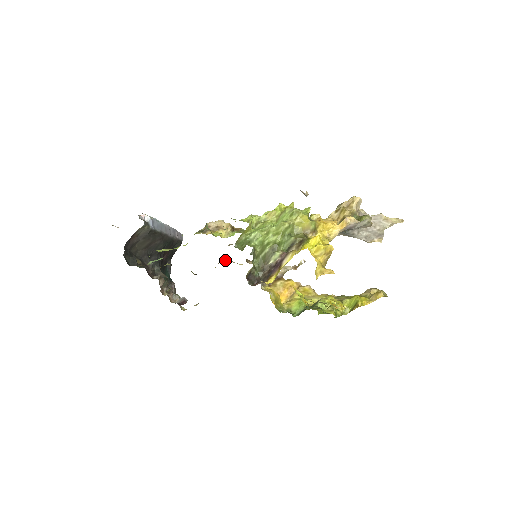
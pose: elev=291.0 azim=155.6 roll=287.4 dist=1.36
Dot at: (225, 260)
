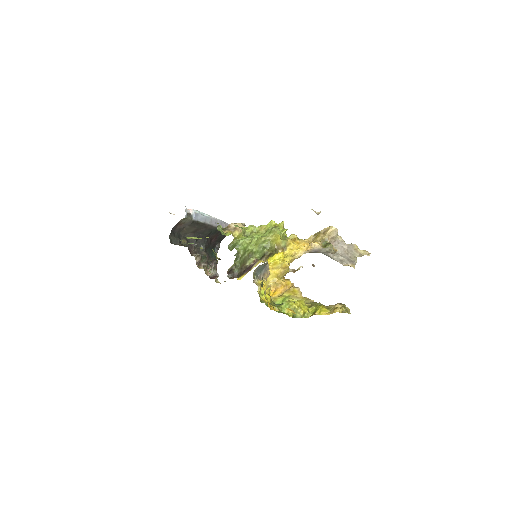
Dot at: occluded
